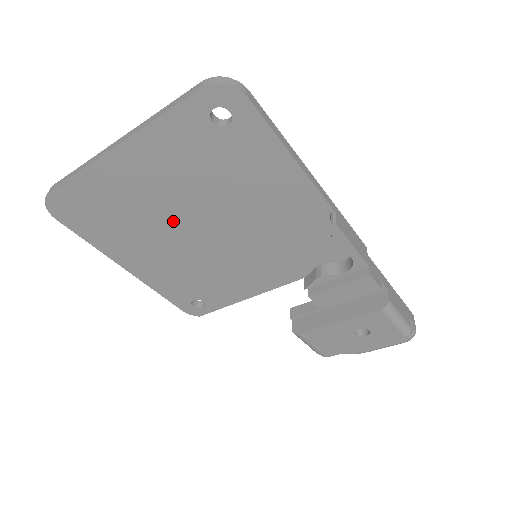
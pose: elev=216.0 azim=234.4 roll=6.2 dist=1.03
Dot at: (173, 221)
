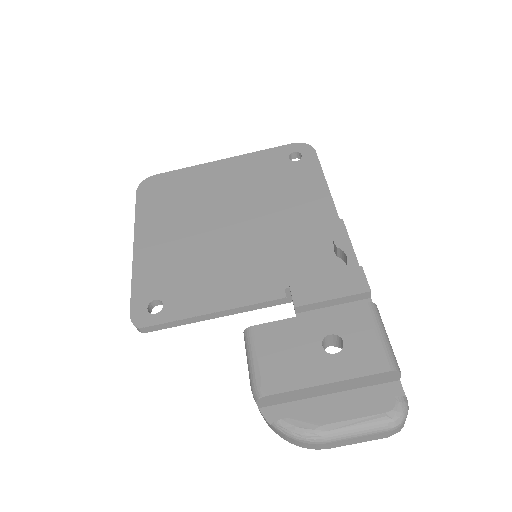
Dot at: (214, 210)
